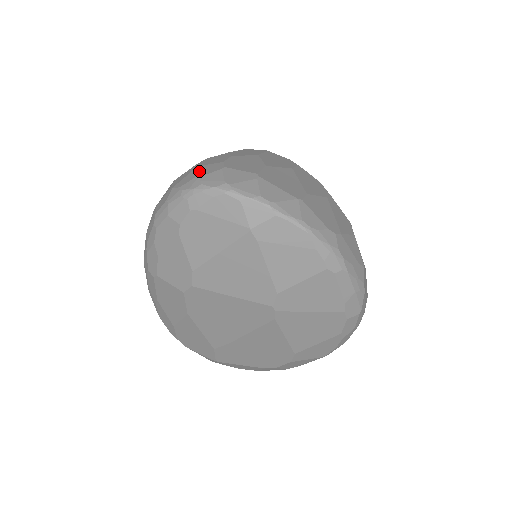
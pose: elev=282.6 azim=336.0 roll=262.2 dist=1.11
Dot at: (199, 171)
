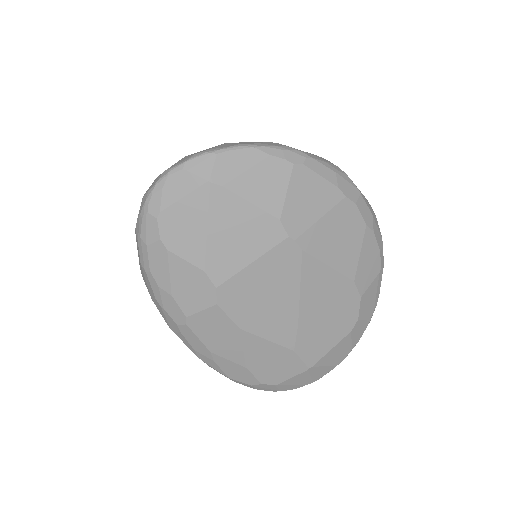
Dot at: occluded
